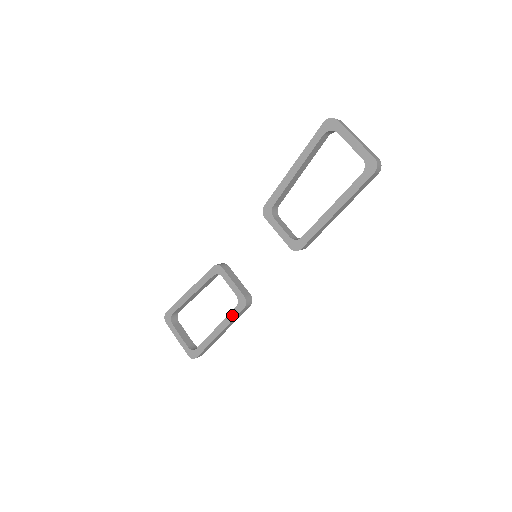
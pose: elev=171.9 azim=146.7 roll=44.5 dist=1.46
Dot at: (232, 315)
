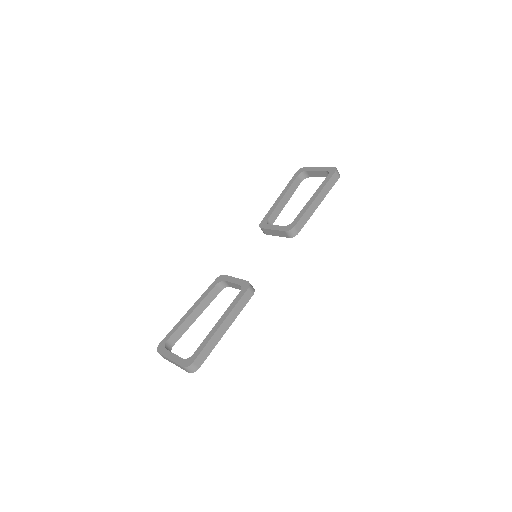
Dot at: (236, 301)
